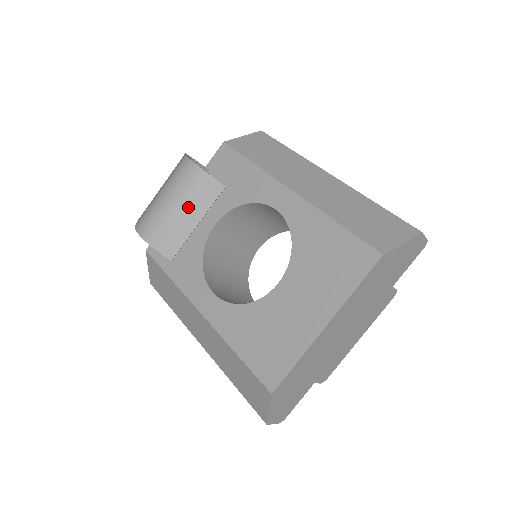
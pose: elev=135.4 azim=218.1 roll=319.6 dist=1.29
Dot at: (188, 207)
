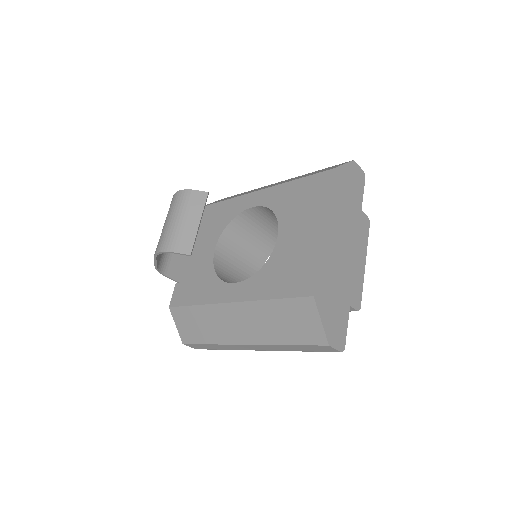
Dot at: (188, 215)
